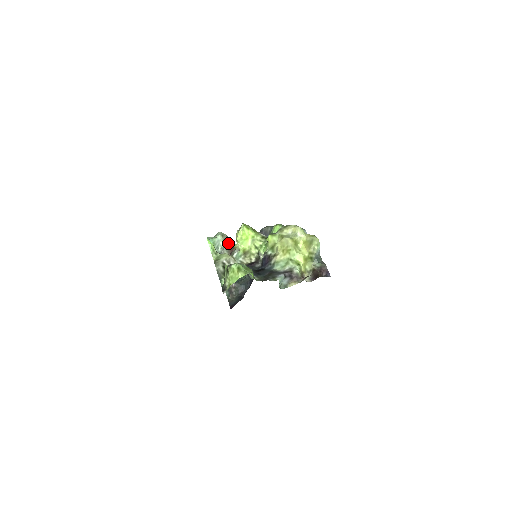
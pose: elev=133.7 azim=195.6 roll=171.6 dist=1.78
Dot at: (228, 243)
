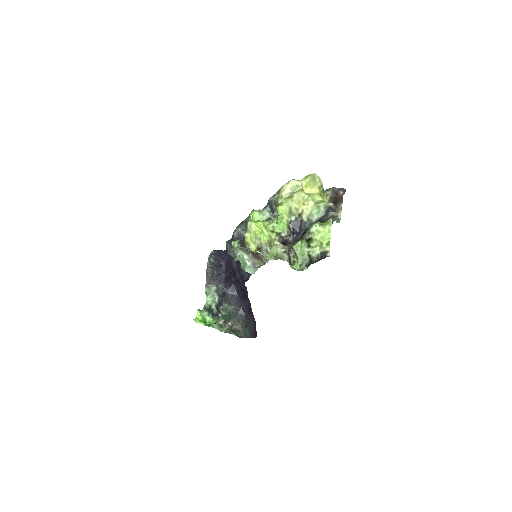
Dot at: (249, 252)
